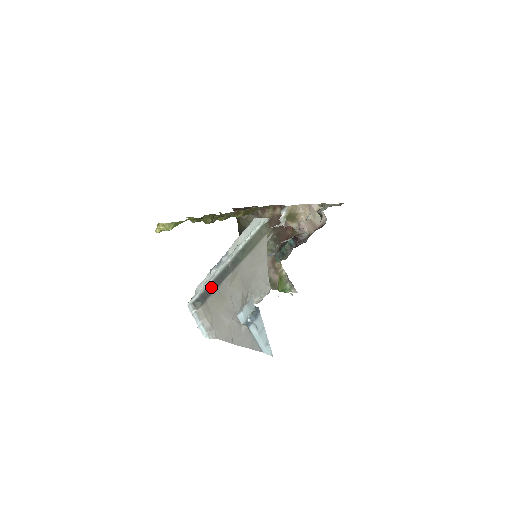
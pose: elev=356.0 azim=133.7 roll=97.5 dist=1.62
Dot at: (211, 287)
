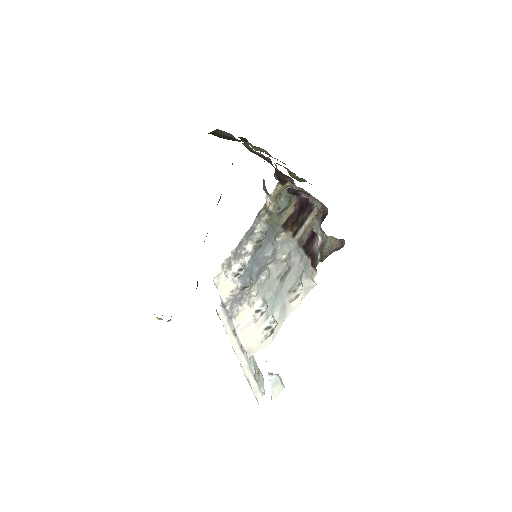
Dot at: occluded
